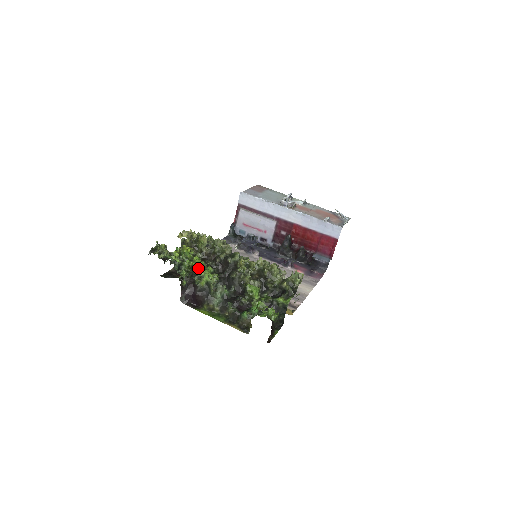
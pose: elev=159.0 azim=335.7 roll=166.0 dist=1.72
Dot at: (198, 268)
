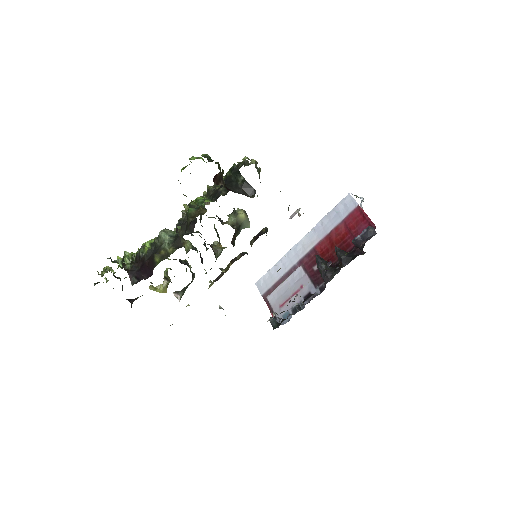
Dot at: occluded
